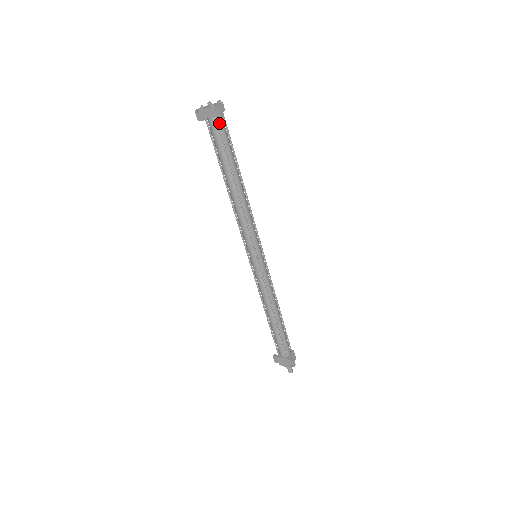
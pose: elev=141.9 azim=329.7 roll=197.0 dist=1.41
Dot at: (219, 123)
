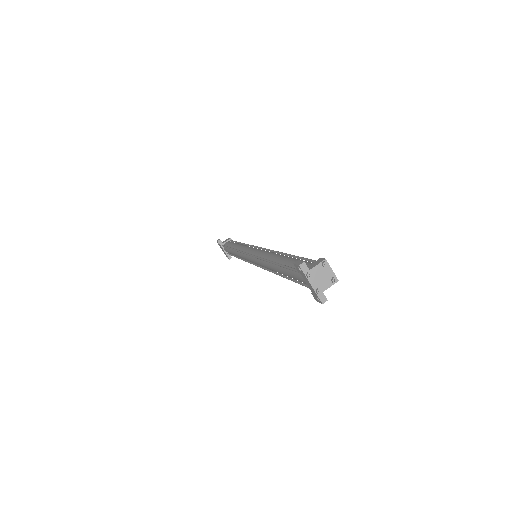
Dot at: occluded
